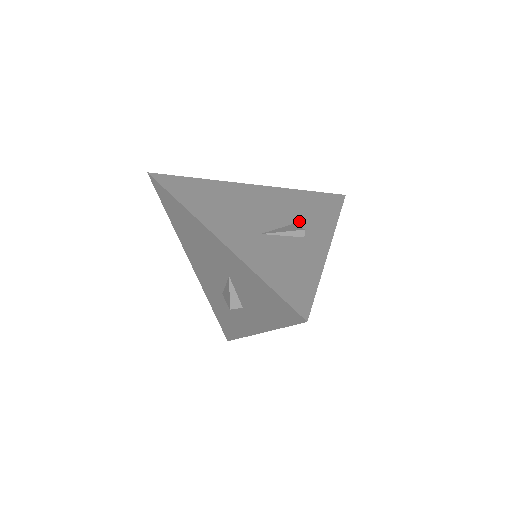
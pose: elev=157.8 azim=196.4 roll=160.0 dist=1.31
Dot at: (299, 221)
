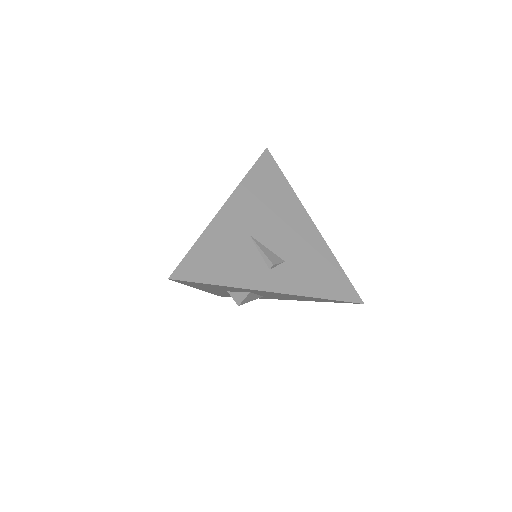
Dot at: (289, 263)
